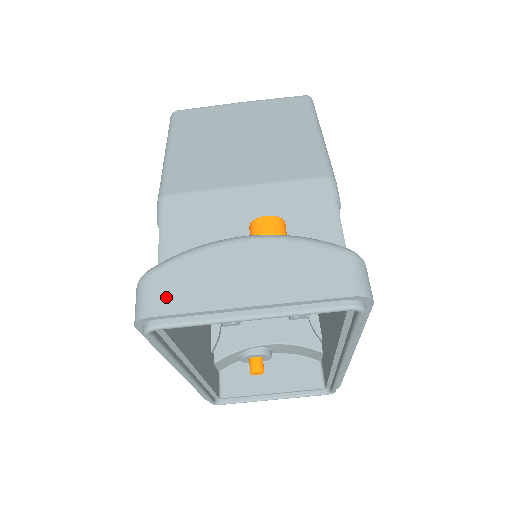
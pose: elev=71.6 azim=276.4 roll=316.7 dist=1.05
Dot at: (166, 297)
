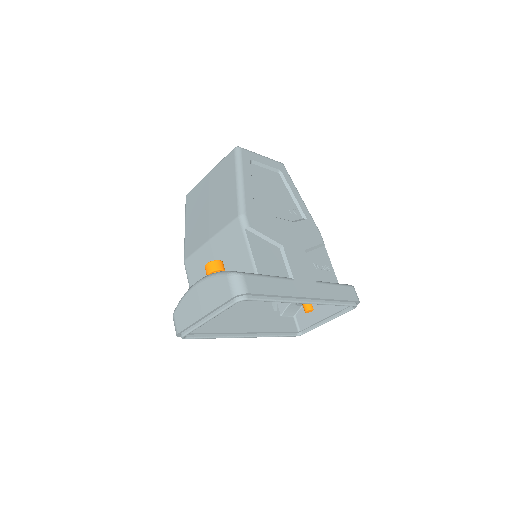
Dot at: (180, 323)
